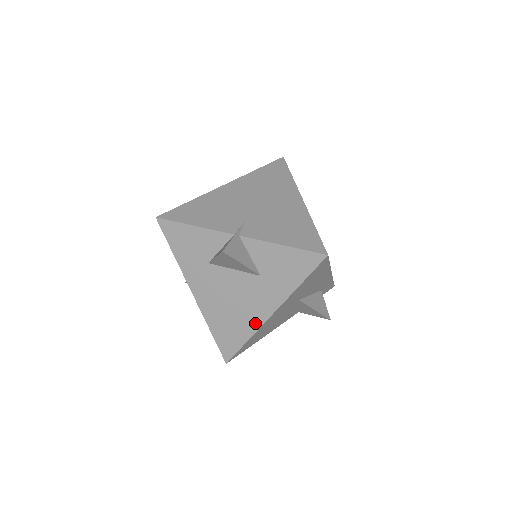
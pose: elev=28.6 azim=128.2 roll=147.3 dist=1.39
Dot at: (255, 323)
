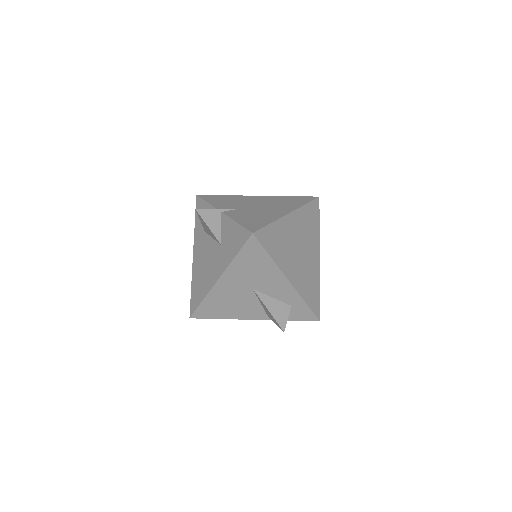
Dot at: (209, 285)
